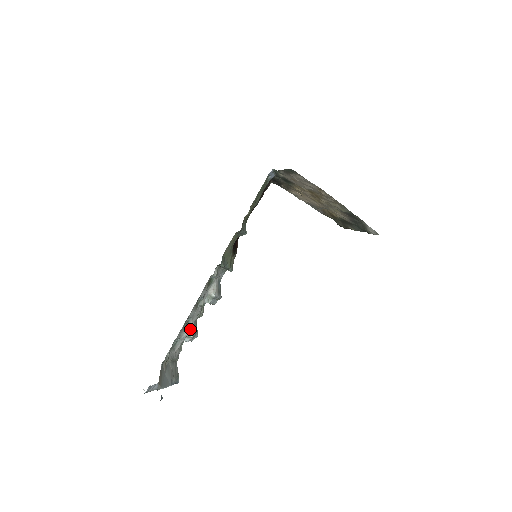
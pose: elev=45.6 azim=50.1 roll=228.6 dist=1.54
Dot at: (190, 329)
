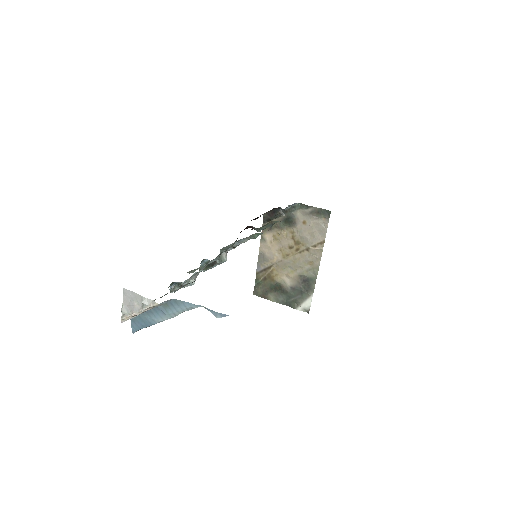
Dot at: occluded
